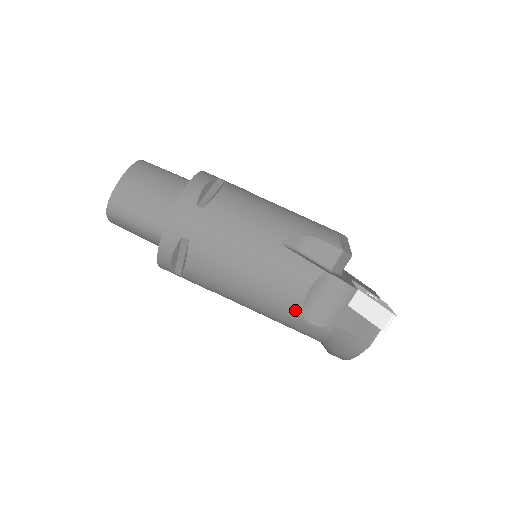
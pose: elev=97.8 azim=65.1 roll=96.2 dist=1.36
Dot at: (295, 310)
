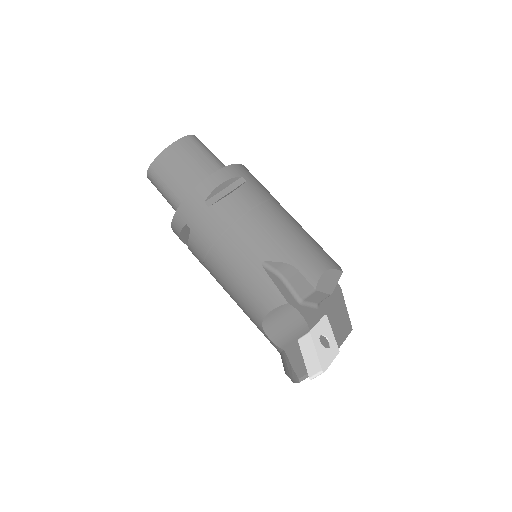
Dot at: (257, 321)
